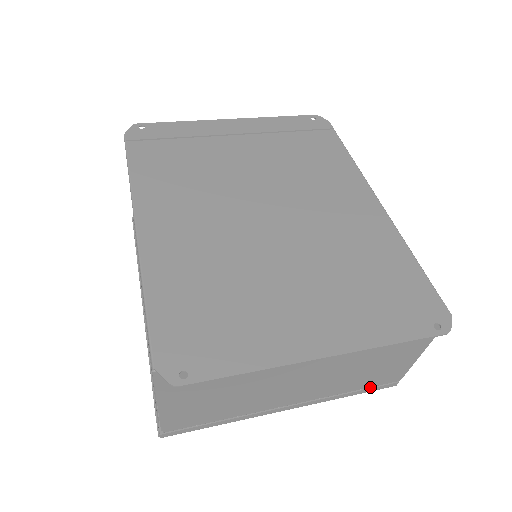
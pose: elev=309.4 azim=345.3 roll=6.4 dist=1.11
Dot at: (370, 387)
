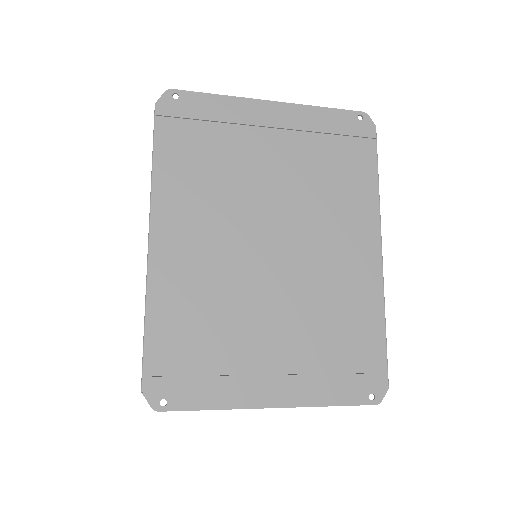
Dot at: occluded
